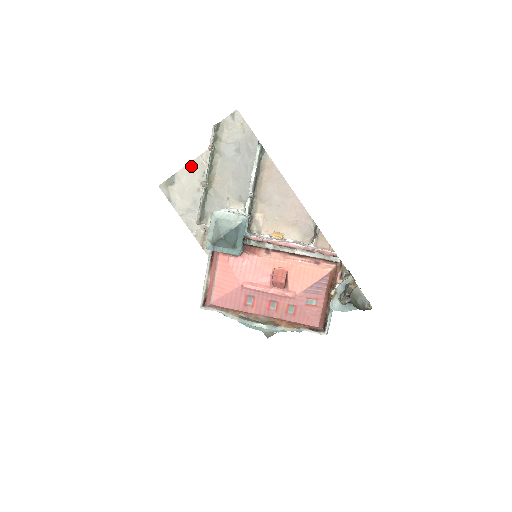
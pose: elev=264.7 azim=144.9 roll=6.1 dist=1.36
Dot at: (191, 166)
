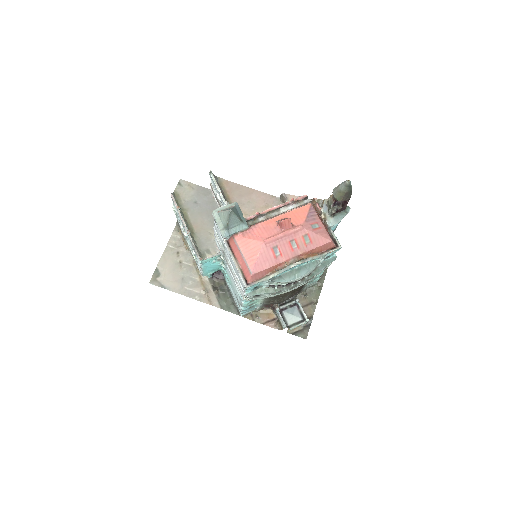
Dot at: (165, 255)
